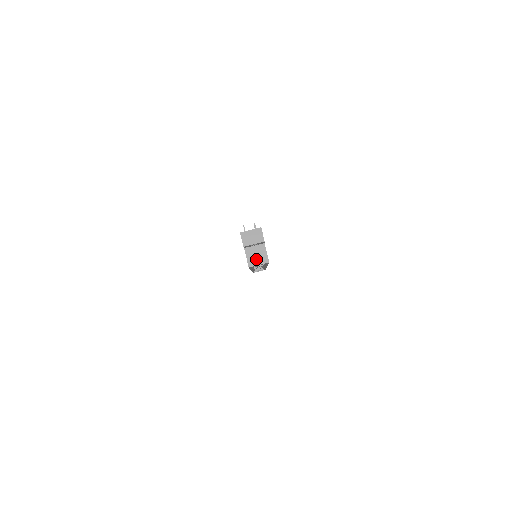
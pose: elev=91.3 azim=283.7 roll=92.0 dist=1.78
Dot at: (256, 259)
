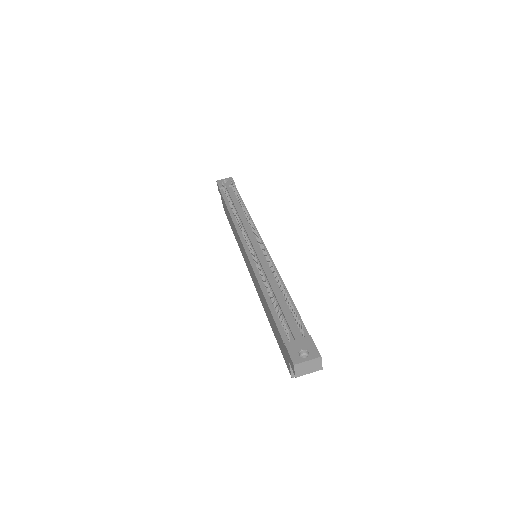
Dot at: occluded
